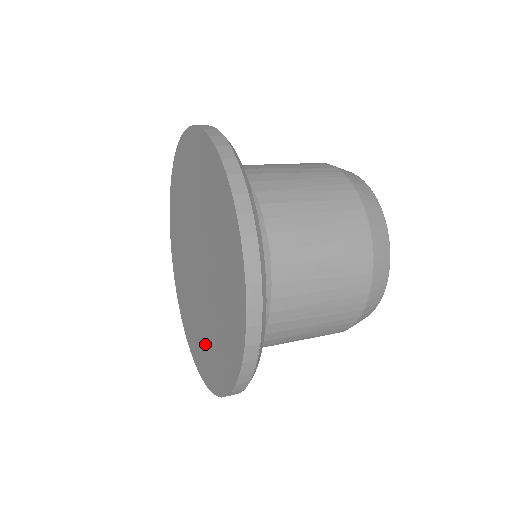
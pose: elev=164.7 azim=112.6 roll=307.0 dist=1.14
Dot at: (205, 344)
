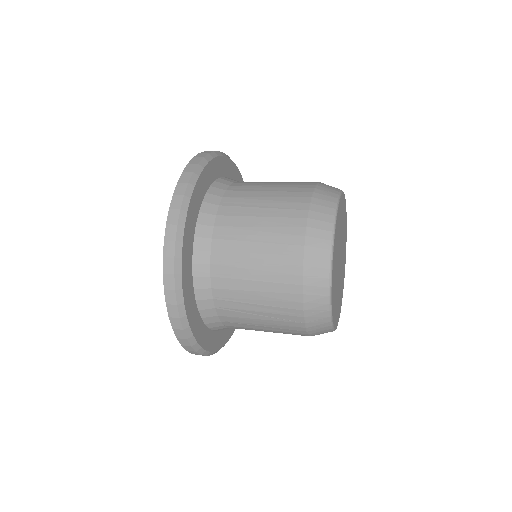
Dot at: occluded
